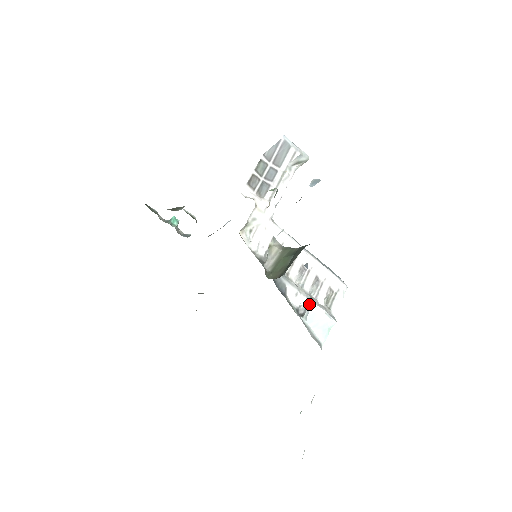
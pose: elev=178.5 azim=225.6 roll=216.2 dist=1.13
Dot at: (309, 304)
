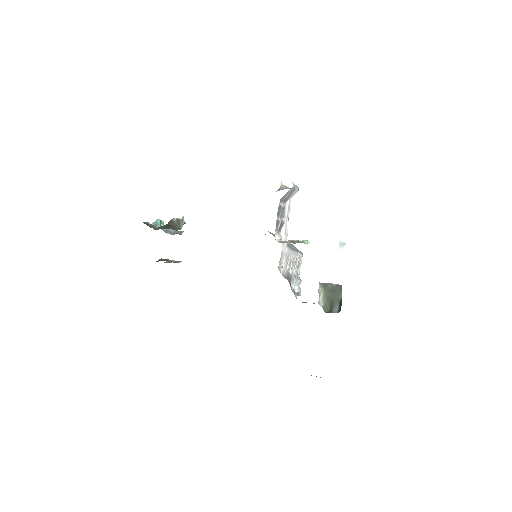
Dot at: (296, 282)
